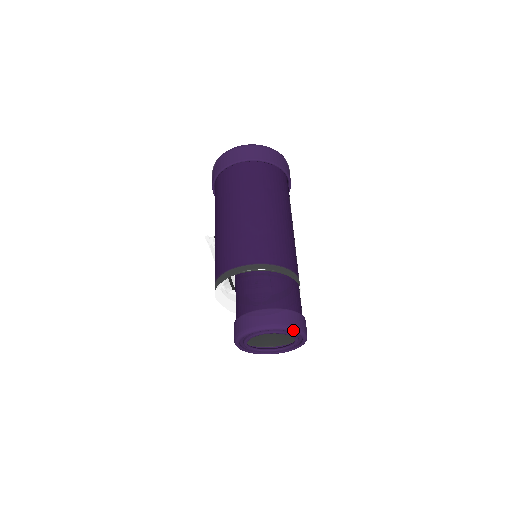
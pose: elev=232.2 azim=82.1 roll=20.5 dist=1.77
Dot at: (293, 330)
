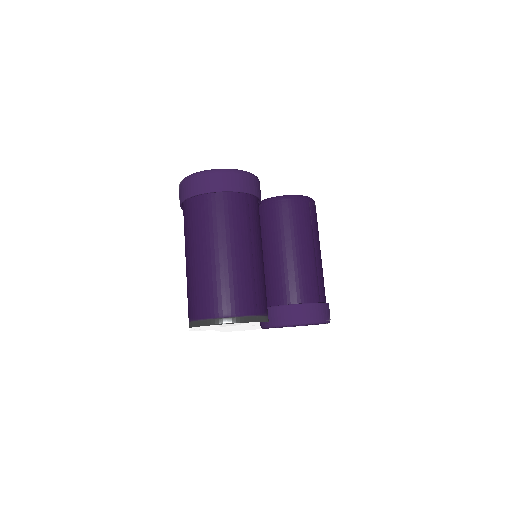
Dot at: (301, 324)
